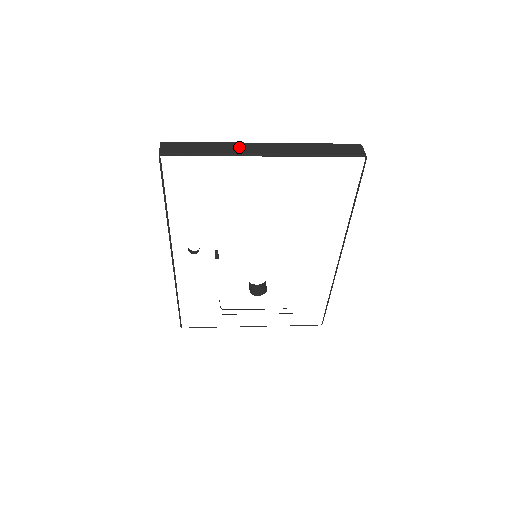
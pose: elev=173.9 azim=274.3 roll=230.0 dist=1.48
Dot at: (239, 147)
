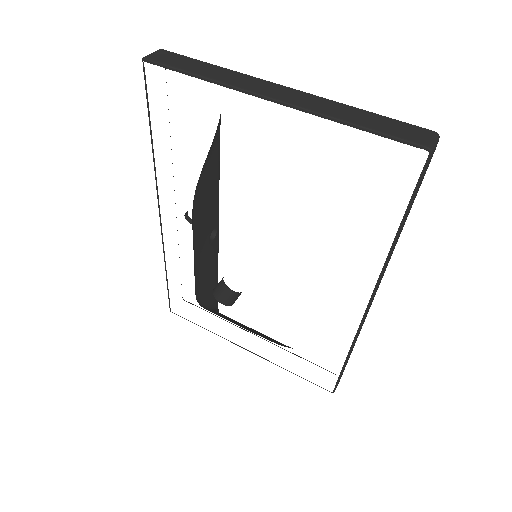
Dot at: (247, 81)
